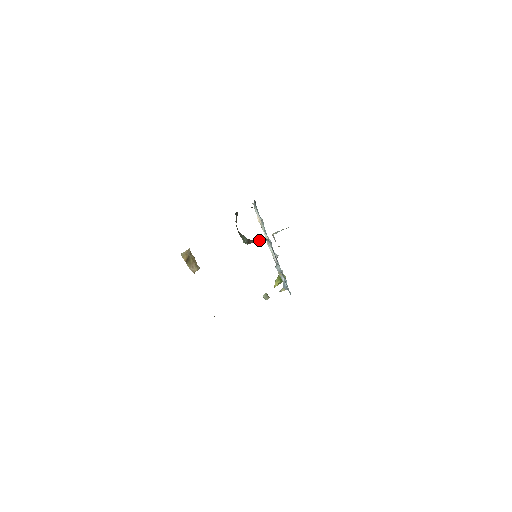
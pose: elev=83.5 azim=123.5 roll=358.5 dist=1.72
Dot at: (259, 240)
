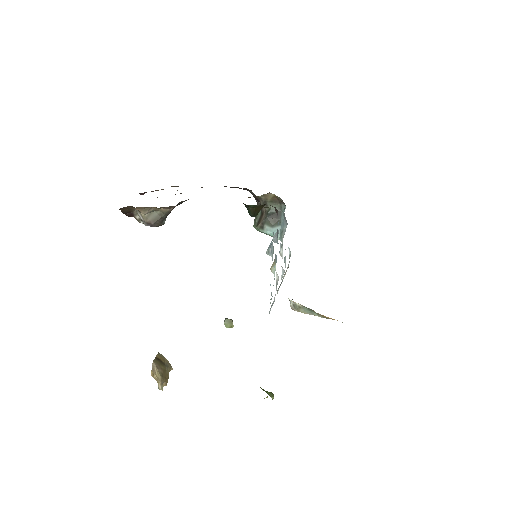
Dot at: (274, 210)
